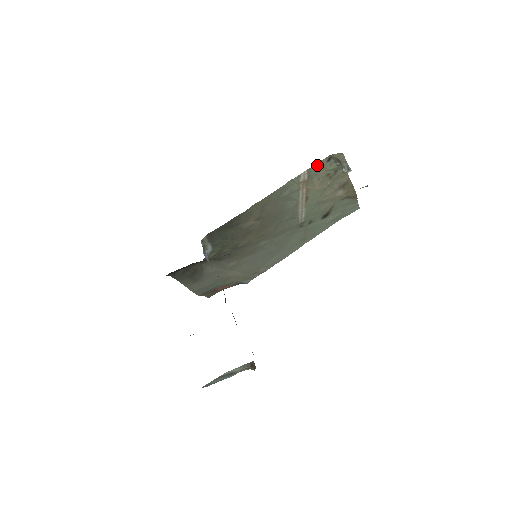
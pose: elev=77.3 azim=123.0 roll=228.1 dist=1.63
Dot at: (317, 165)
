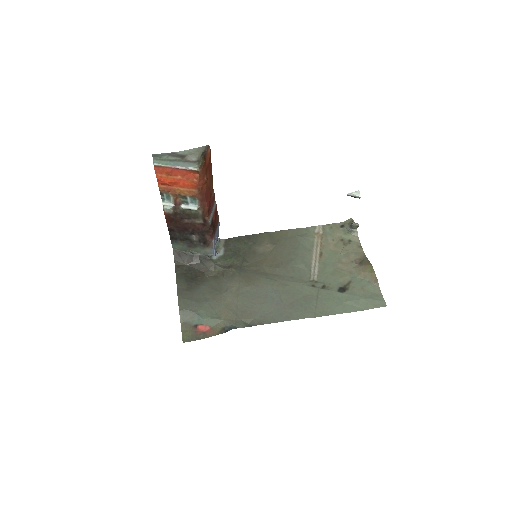
Dot at: (331, 226)
